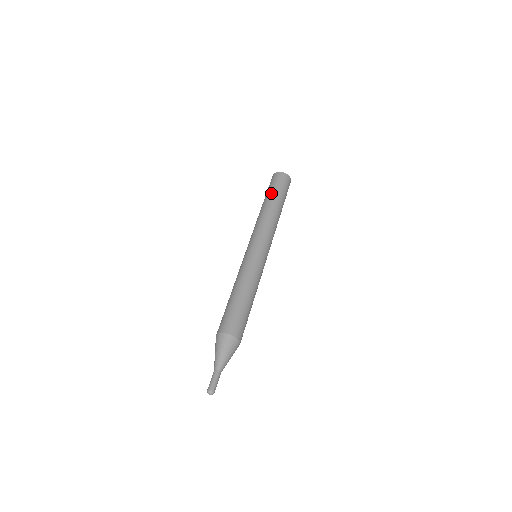
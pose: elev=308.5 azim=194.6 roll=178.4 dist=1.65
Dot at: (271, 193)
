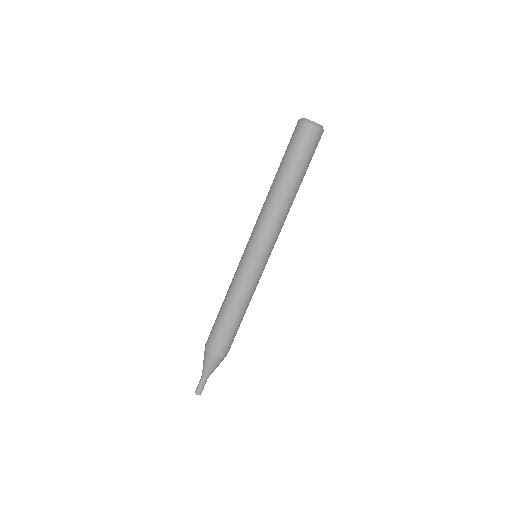
Dot at: (300, 172)
